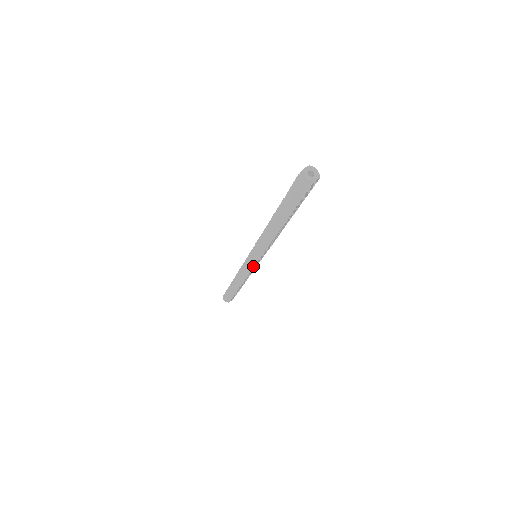
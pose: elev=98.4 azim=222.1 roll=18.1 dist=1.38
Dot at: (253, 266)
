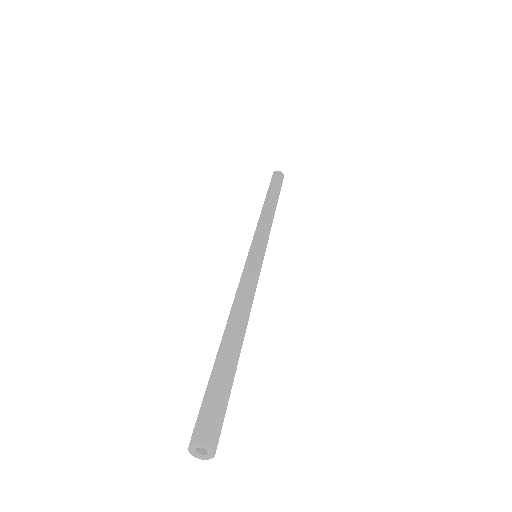
Dot at: occluded
